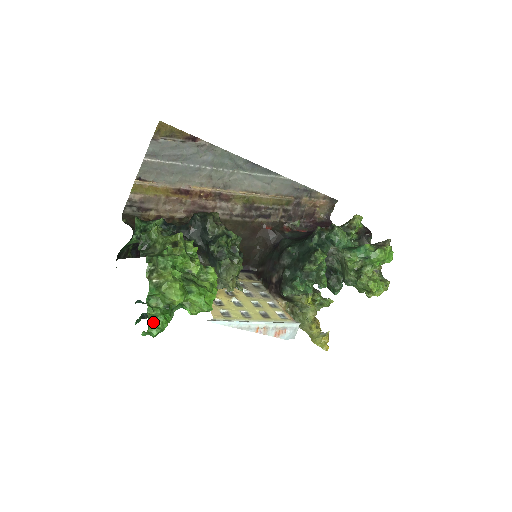
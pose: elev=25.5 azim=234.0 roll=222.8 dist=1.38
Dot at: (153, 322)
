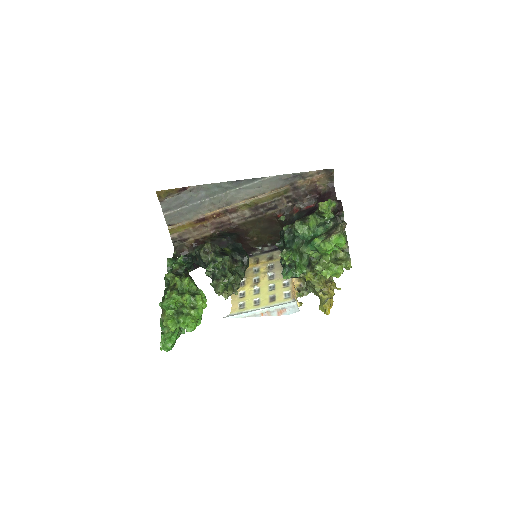
Dot at: (163, 345)
